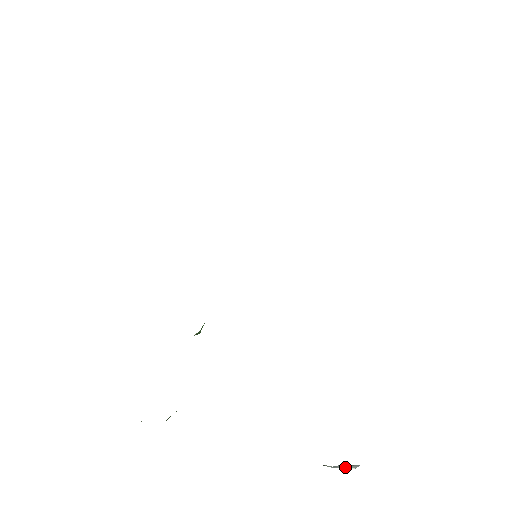
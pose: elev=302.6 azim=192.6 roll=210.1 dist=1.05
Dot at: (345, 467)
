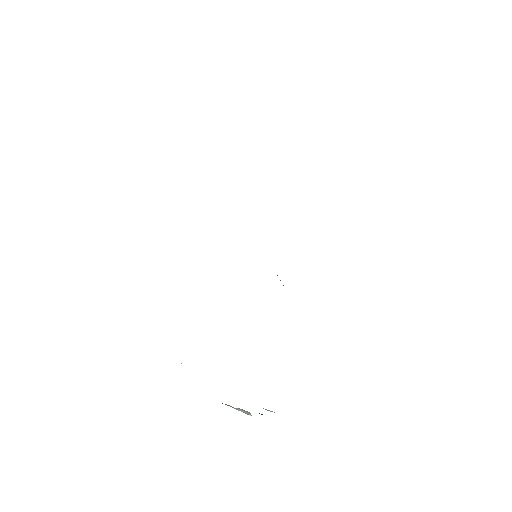
Dot at: (246, 413)
